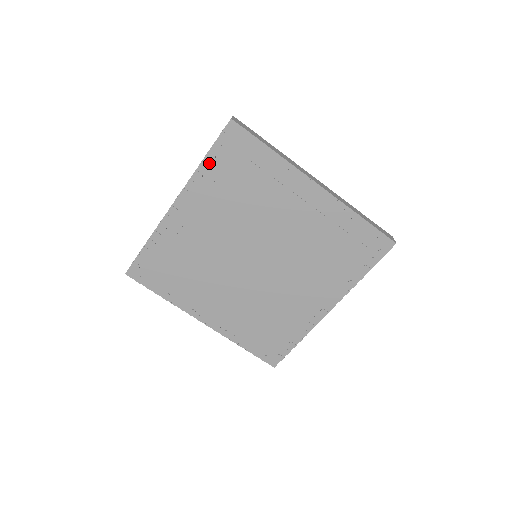
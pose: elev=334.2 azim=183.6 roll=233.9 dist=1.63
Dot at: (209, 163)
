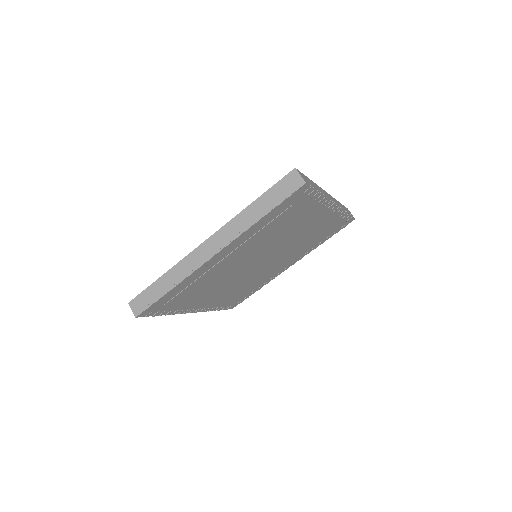
Dot at: (265, 218)
